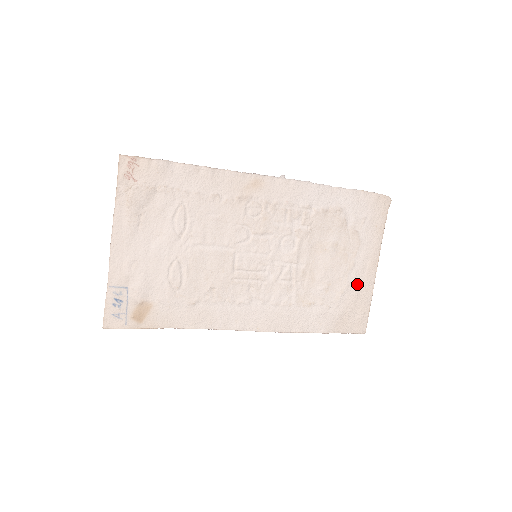
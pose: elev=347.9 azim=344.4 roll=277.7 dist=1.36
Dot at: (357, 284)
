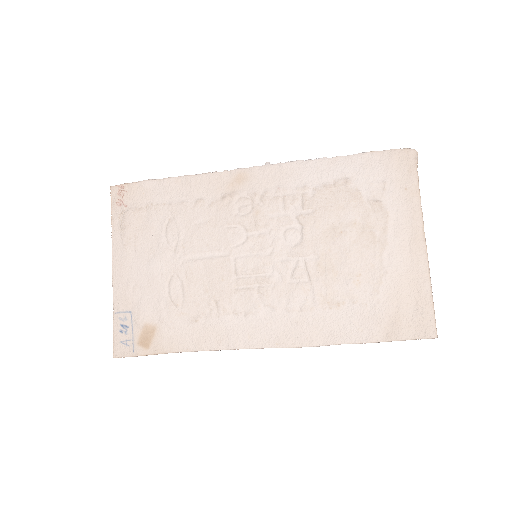
Dot at: (401, 269)
